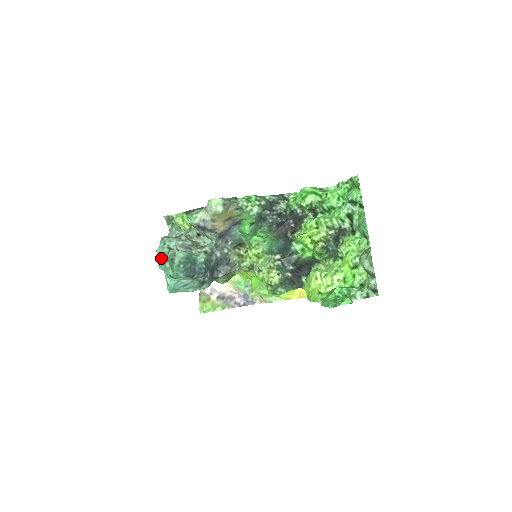
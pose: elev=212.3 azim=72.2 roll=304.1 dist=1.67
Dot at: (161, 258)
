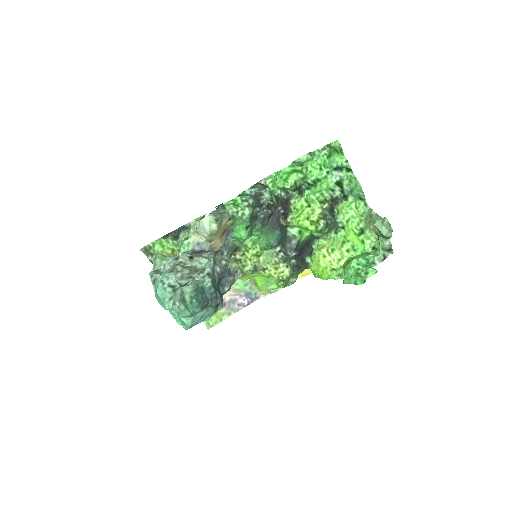
Dot at: (168, 301)
